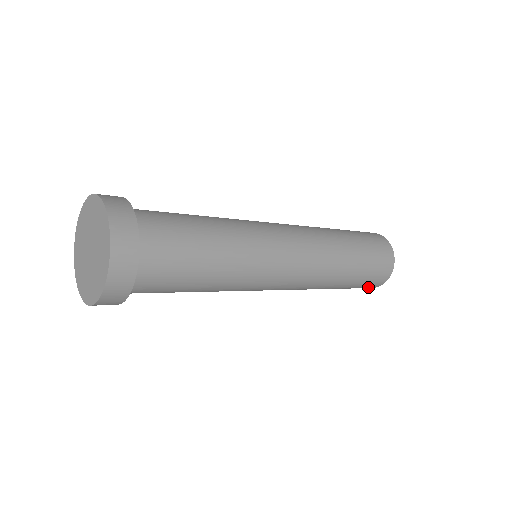
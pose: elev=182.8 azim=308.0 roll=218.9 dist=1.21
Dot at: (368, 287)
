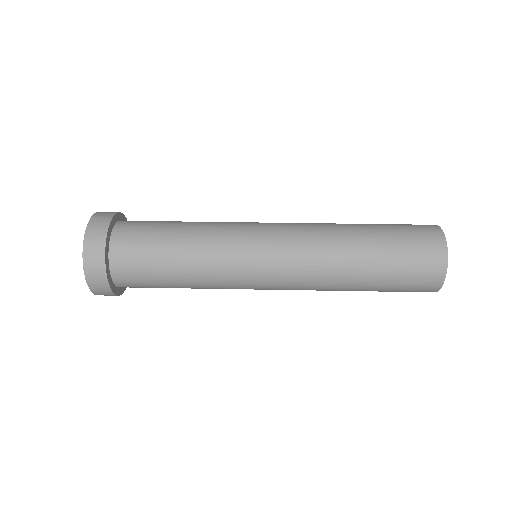
Dot at: occluded
